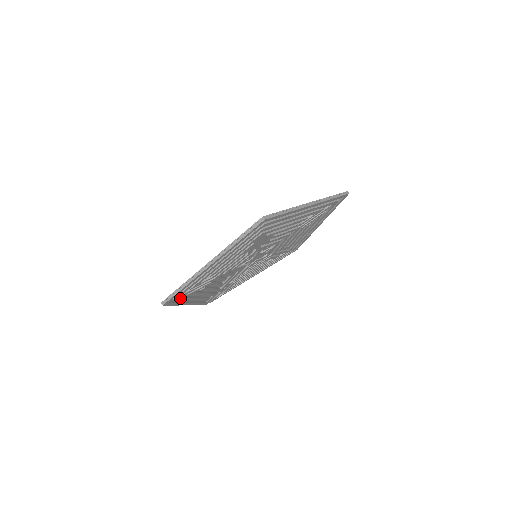
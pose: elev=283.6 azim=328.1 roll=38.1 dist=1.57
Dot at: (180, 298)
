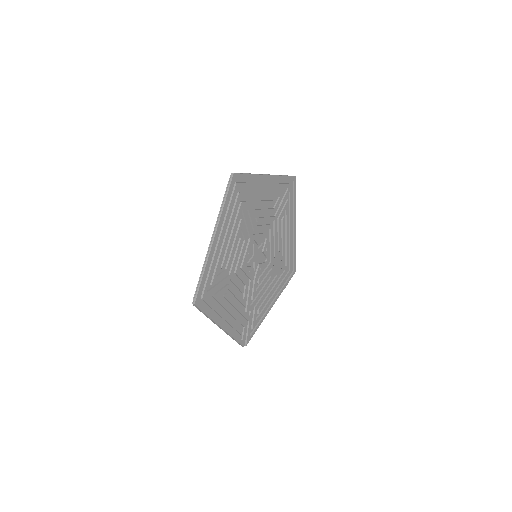
Dot at: (208, 301)
